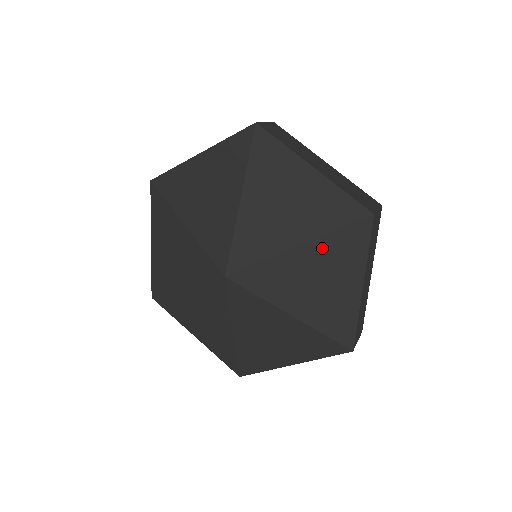
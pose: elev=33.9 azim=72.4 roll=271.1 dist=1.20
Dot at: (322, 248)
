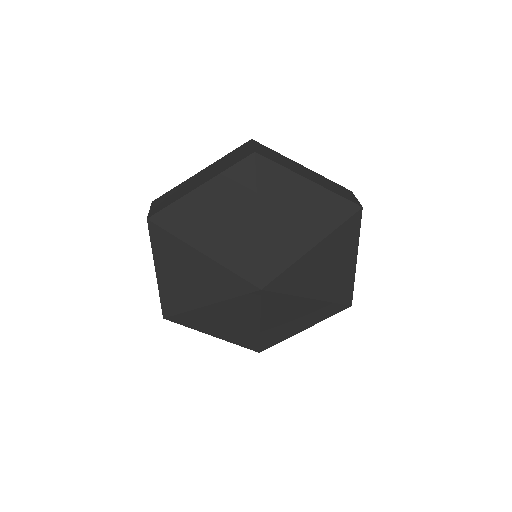
Dot at: (329, 243)
